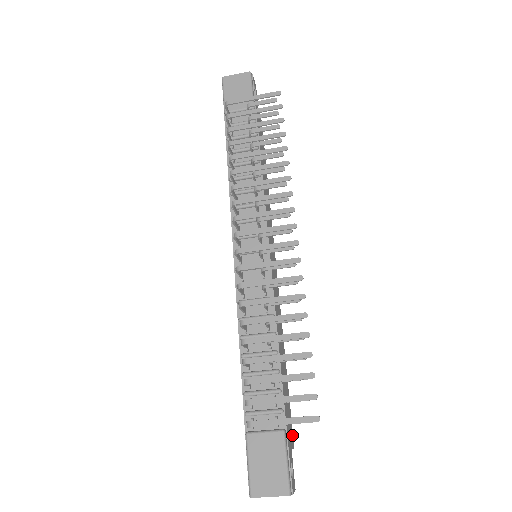
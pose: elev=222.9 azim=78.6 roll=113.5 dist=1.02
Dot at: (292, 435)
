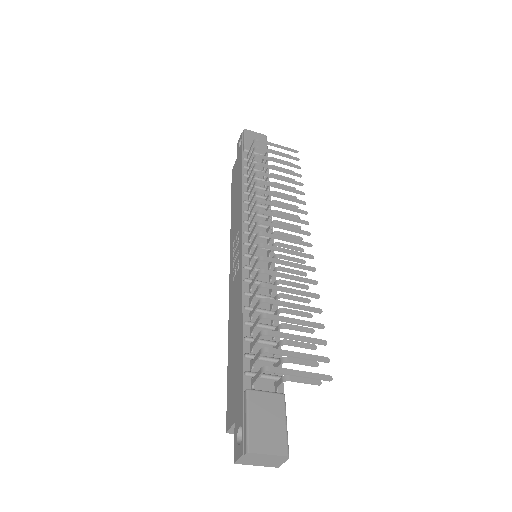
Dot at: occluded
